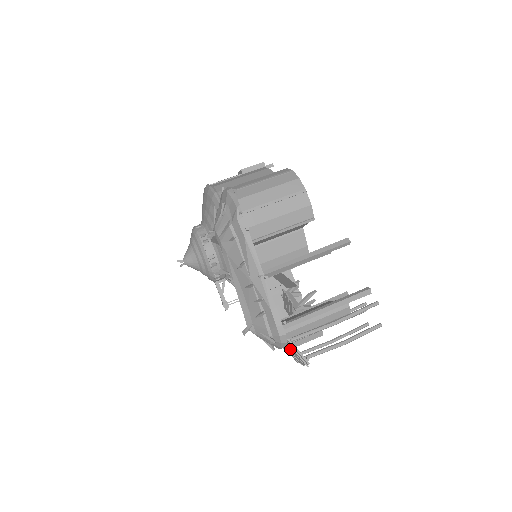
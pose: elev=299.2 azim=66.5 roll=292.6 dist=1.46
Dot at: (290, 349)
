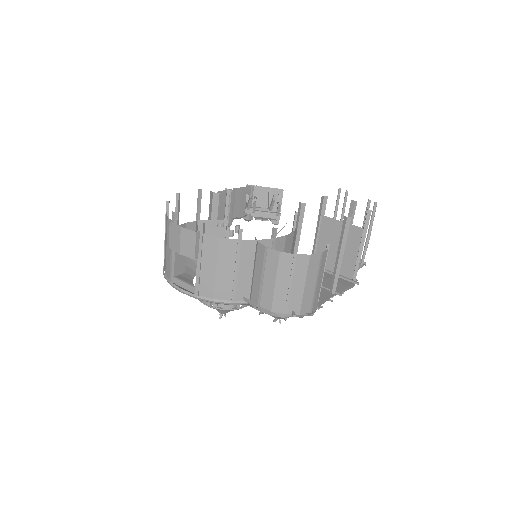
Dot at: occluded
